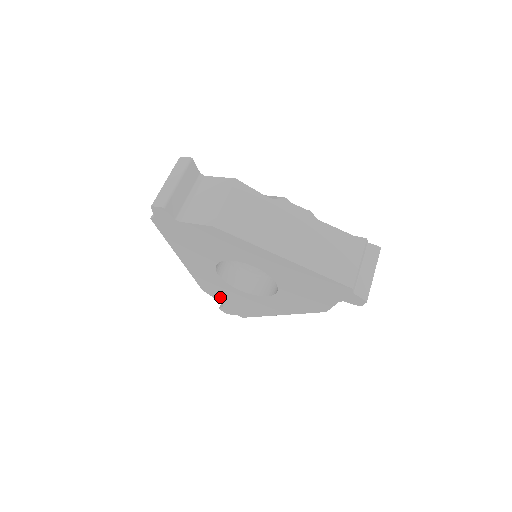
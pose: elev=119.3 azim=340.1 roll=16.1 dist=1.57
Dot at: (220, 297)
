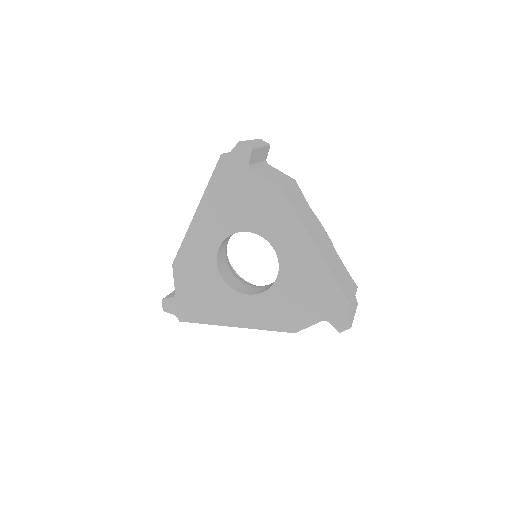
Dot at: (184, 282)
